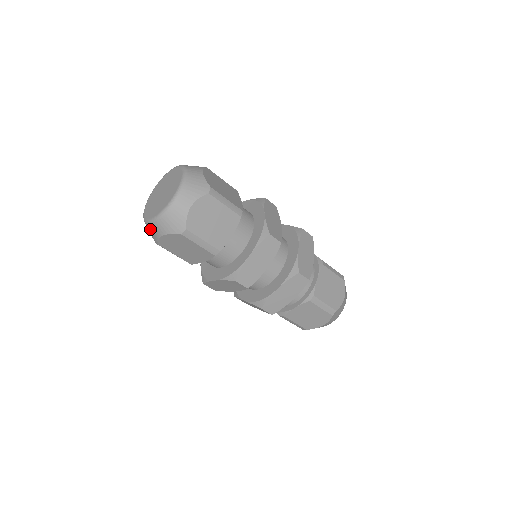
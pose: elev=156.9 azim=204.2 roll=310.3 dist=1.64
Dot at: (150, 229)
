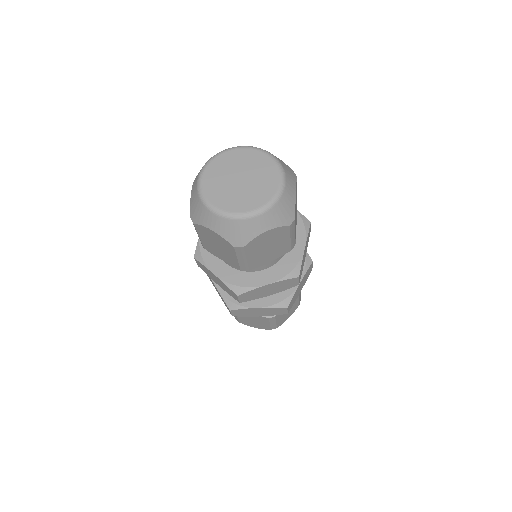
Dot at: (200, 208)
